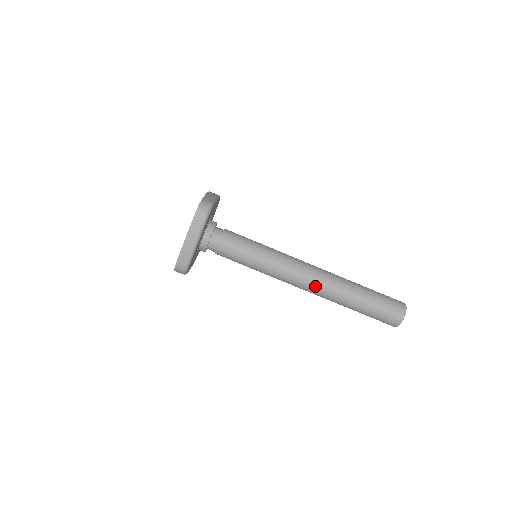
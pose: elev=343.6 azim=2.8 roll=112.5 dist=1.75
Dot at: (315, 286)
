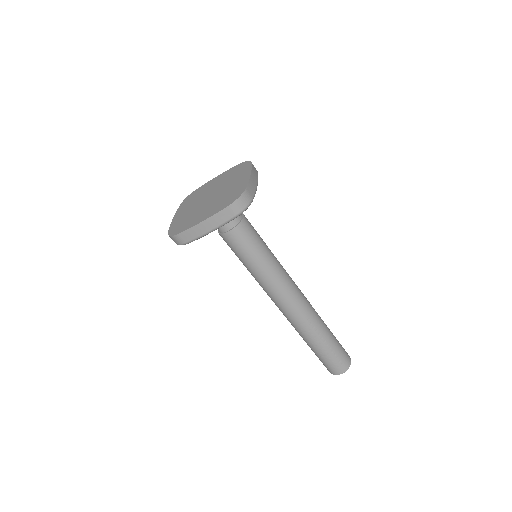
Dot at: (291, 314)
